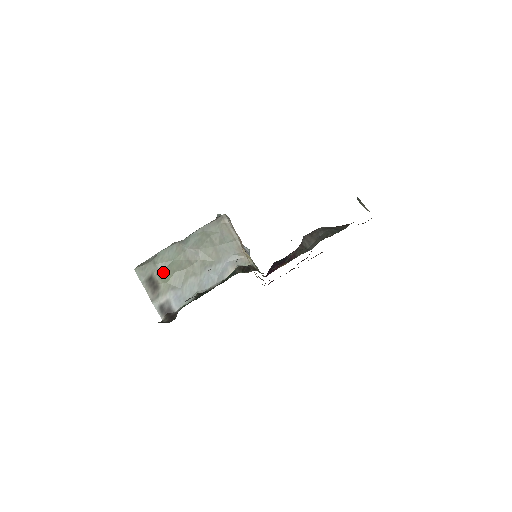
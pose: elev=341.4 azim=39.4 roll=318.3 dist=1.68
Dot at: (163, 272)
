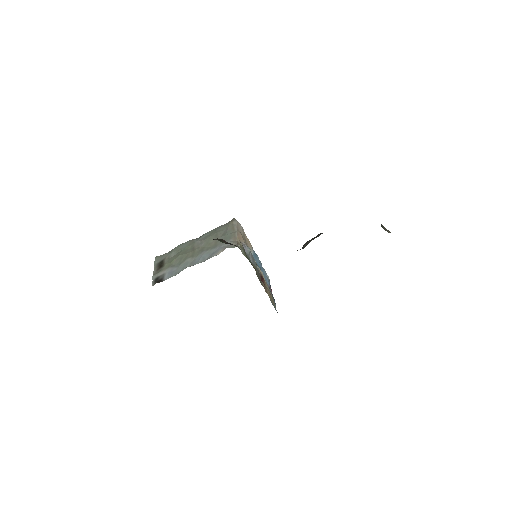
Dot at: (172, 257)
